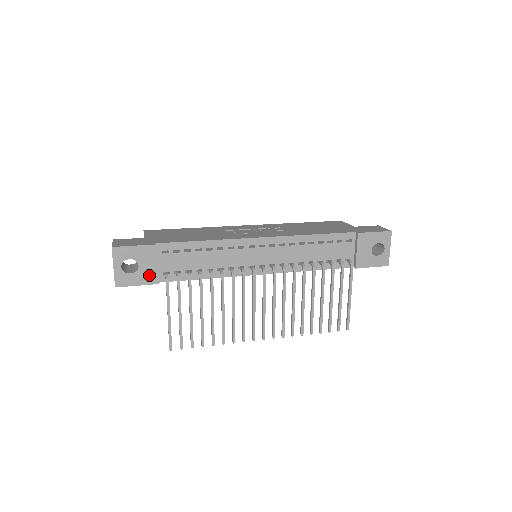
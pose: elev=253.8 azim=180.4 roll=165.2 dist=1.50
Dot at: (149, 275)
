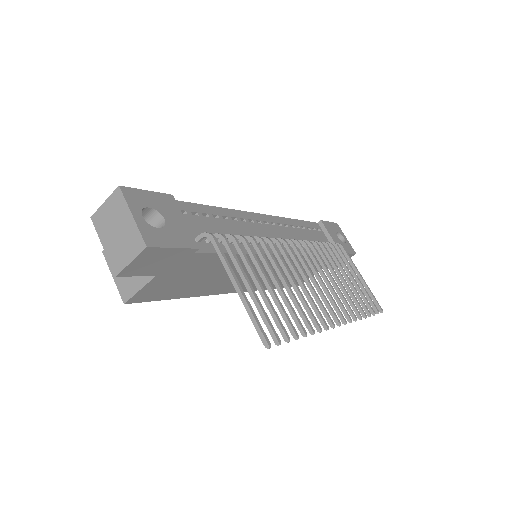
Dot at: (182, 234)
